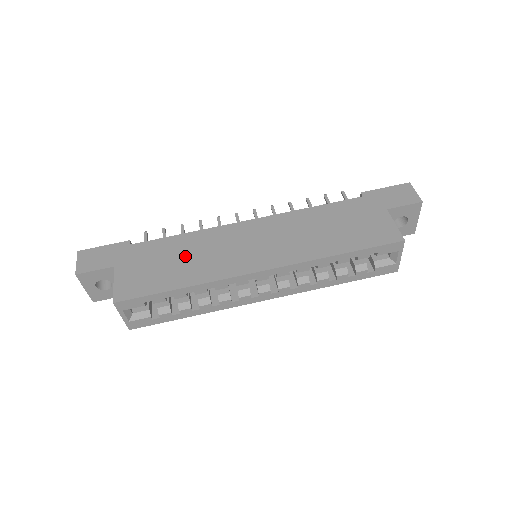
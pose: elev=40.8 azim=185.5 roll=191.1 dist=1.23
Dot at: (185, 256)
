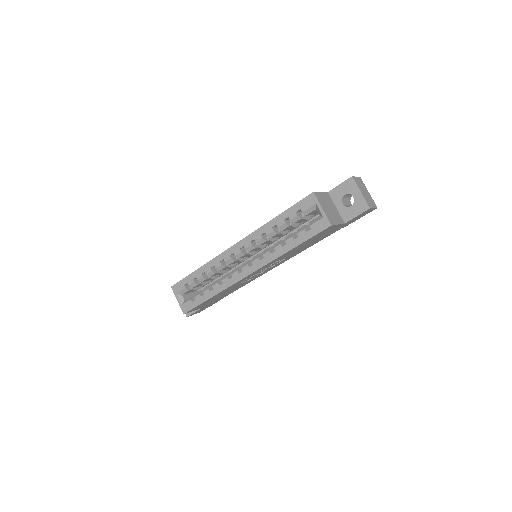
Dot at: occluded
